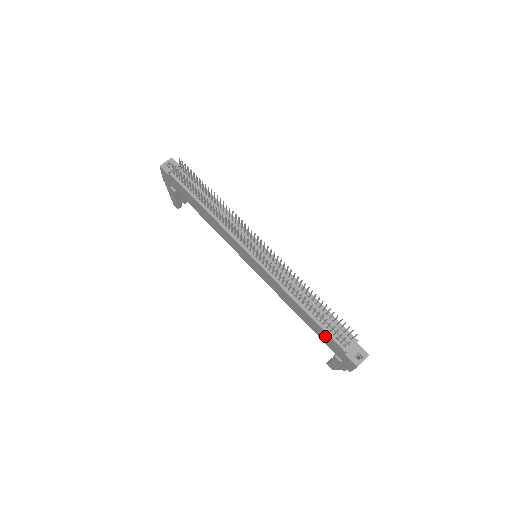
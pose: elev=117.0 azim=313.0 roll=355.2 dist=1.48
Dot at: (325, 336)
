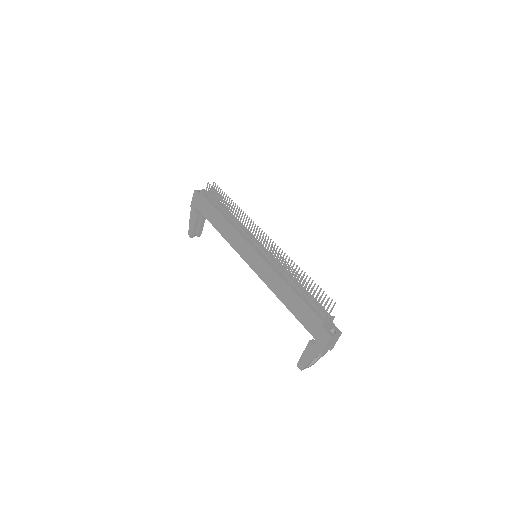
Dot at: (306, 313)
